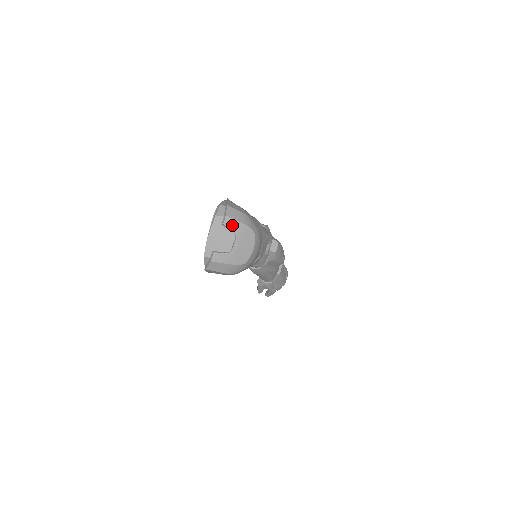
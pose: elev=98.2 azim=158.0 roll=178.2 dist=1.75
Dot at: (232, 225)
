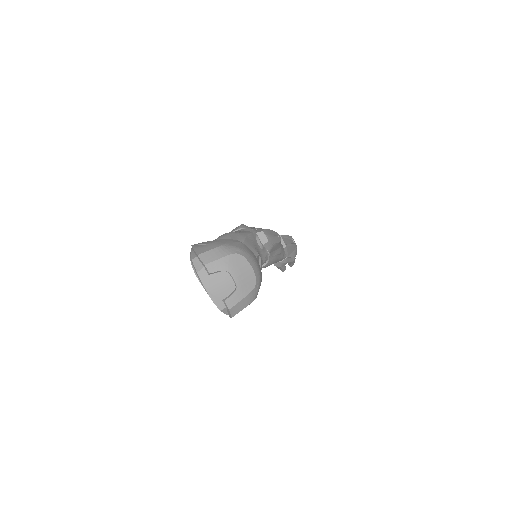
Dot at: (217, 267)
